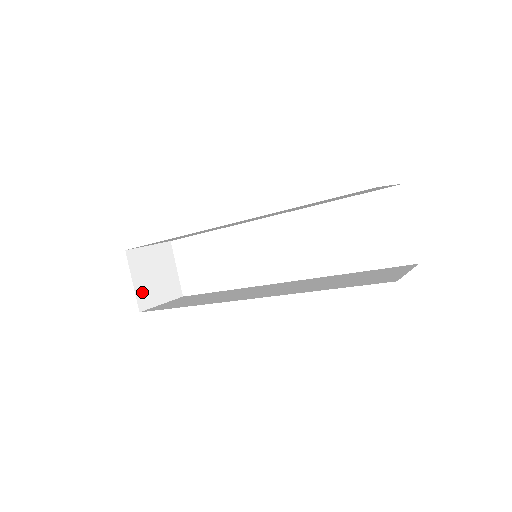
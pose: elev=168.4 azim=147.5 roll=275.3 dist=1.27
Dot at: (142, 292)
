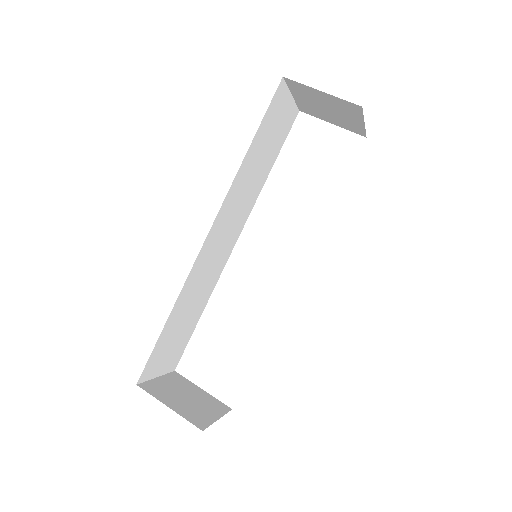
Dot at: (187, 414)
